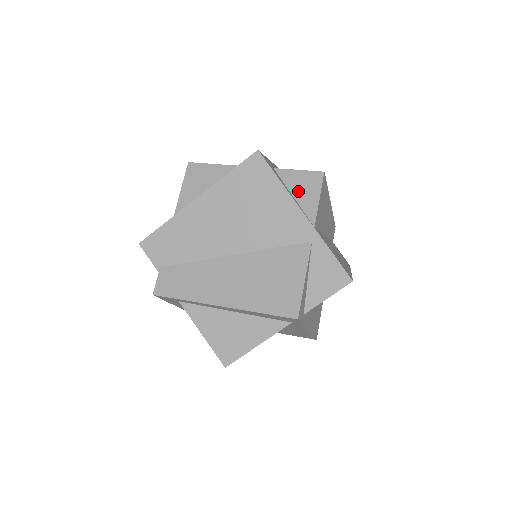
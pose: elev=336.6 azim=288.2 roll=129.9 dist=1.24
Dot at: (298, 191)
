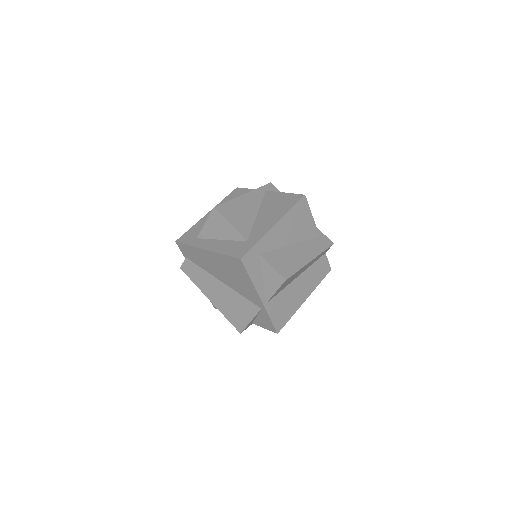
Dot at: (267, 279)
